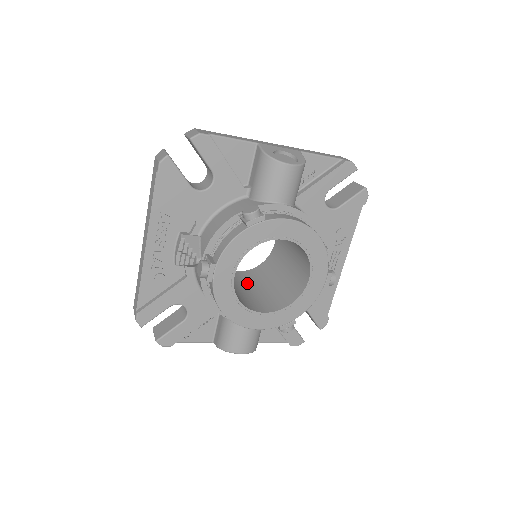
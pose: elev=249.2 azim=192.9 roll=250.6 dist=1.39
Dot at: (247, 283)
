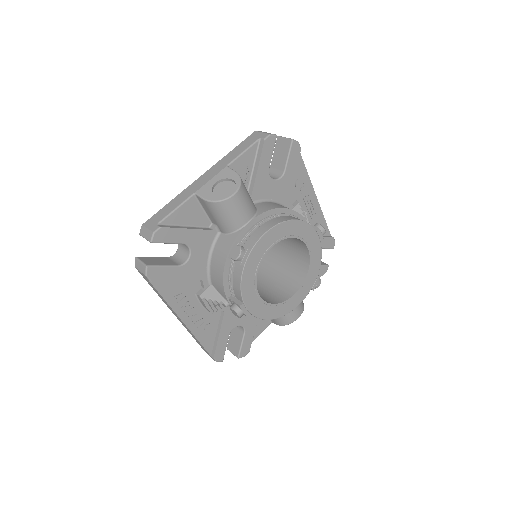
Dot at: (263, 272)
